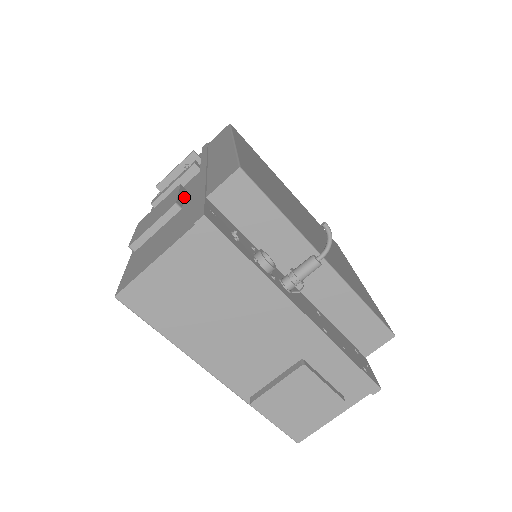
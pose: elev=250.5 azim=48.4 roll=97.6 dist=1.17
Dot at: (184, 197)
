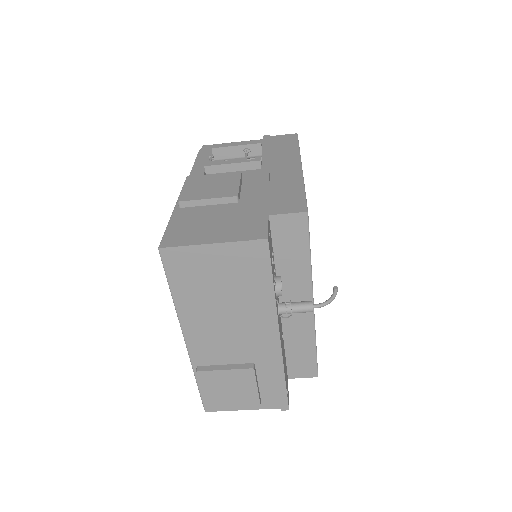
Dot at: (241, 188)
